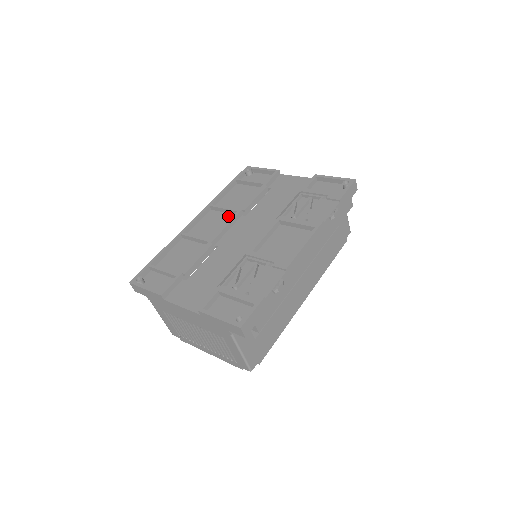
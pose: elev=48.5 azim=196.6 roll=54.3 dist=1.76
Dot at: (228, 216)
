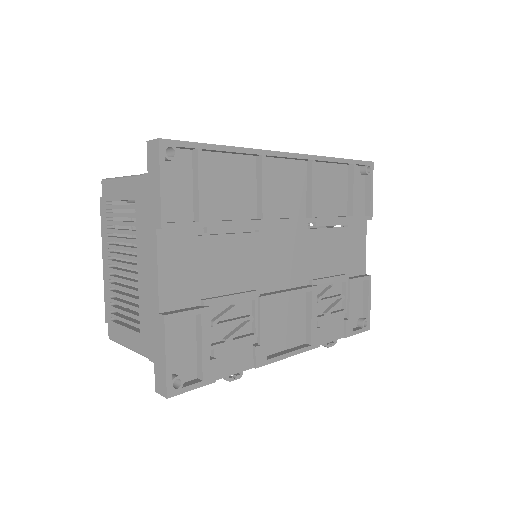
Dot at: (303, 201)
